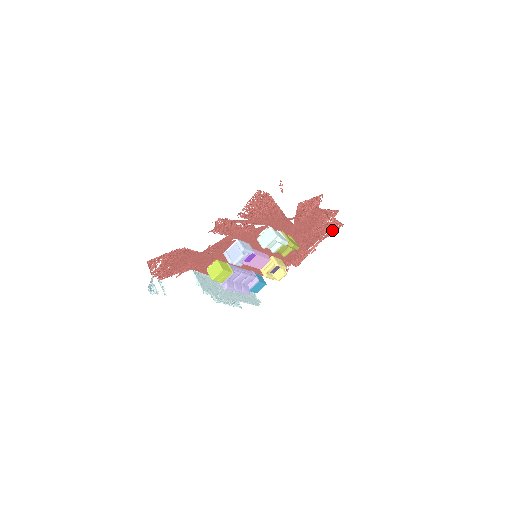
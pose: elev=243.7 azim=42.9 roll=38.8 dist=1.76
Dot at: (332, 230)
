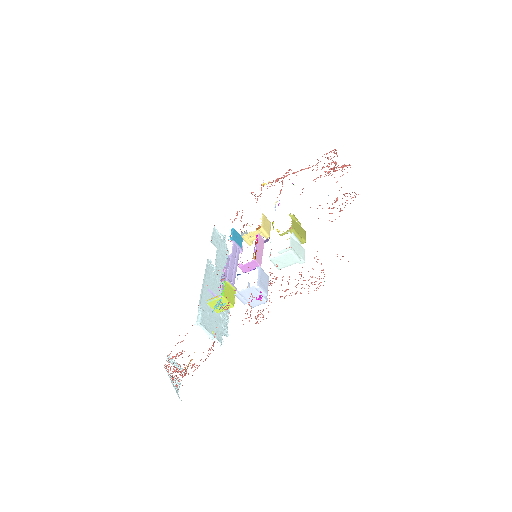
Dot at: occluded
